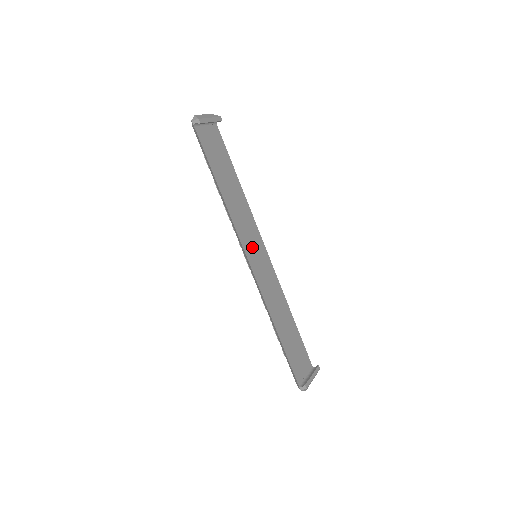
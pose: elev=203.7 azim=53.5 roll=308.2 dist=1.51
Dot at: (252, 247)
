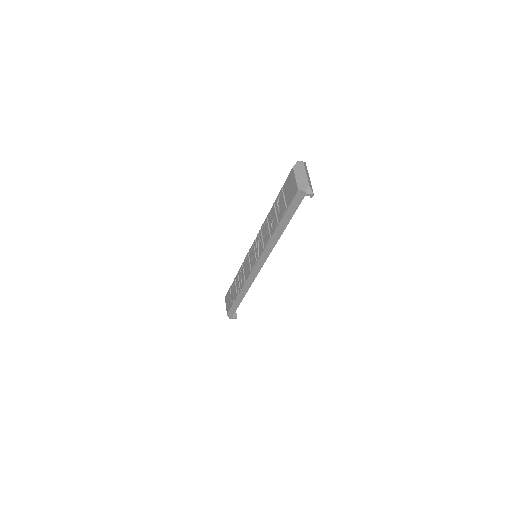
Dot at: occluded
